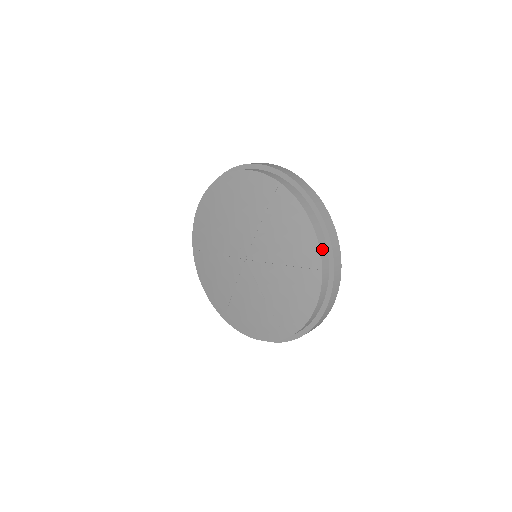
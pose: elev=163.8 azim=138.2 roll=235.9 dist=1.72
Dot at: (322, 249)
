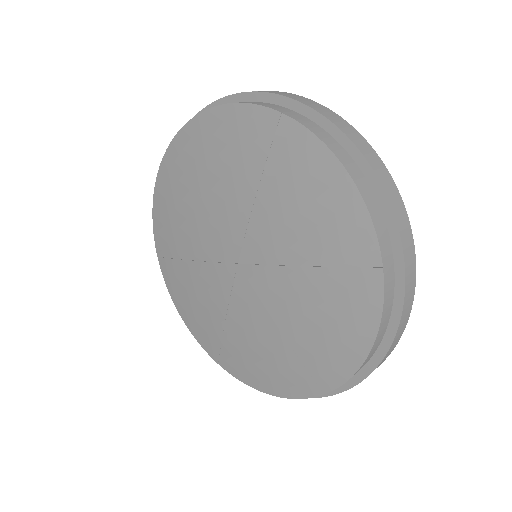
Dot at: (378, 227)
